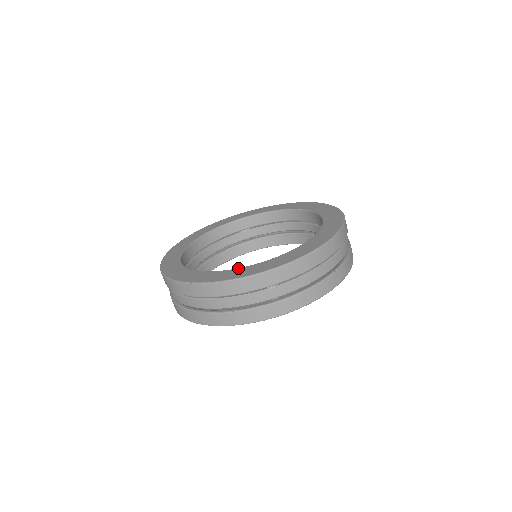
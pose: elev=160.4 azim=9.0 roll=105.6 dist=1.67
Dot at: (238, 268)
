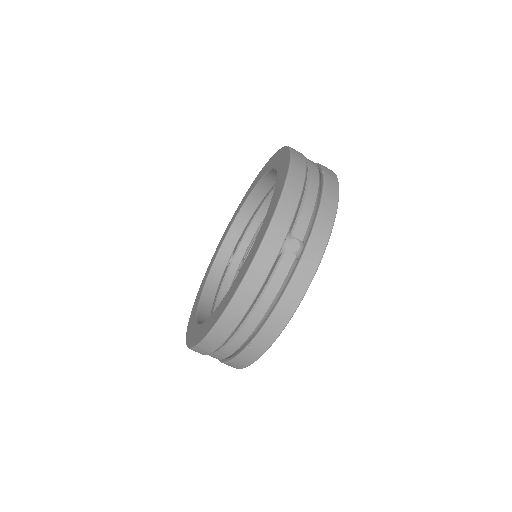
Dot at: (195, 320)
